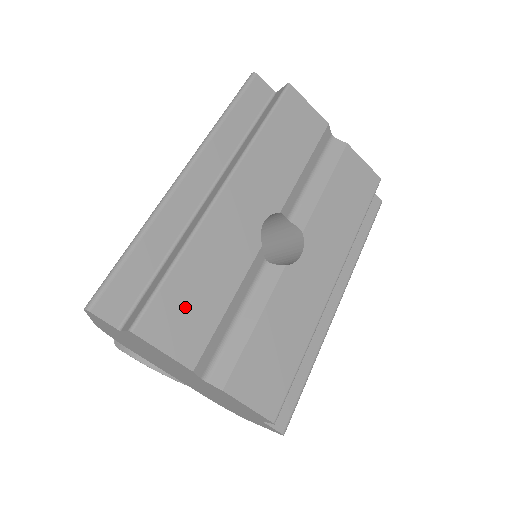
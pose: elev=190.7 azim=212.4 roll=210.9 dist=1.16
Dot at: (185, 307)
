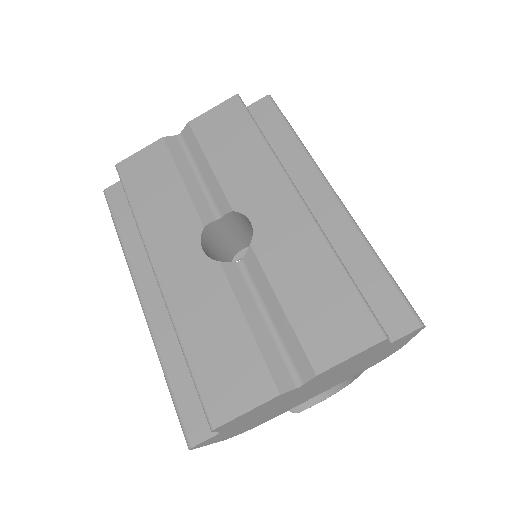
Dot at: (223, 368)
